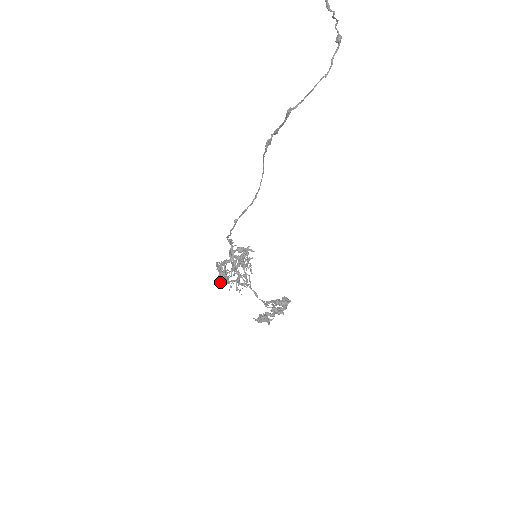
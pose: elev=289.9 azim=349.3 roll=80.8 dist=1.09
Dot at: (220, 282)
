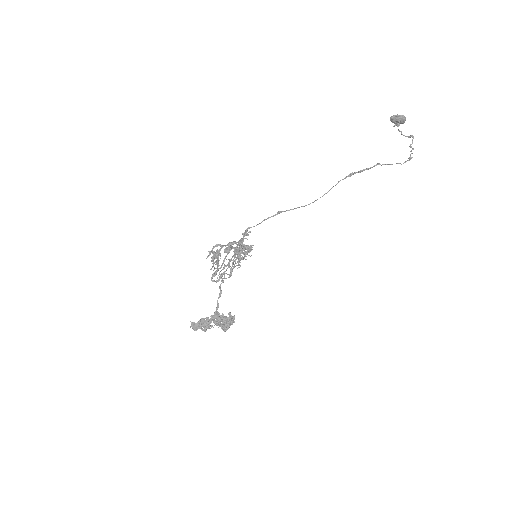
Dot at: (213, 256)
